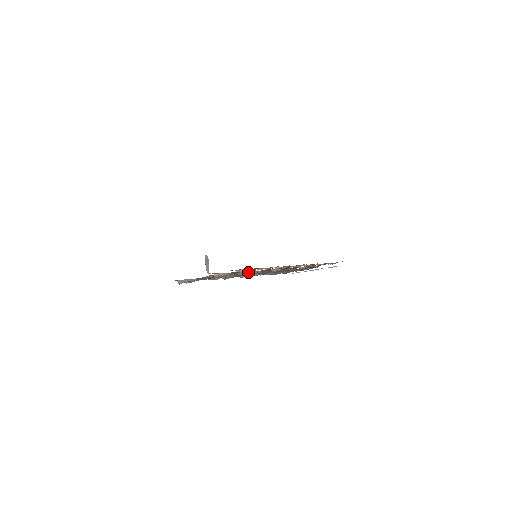
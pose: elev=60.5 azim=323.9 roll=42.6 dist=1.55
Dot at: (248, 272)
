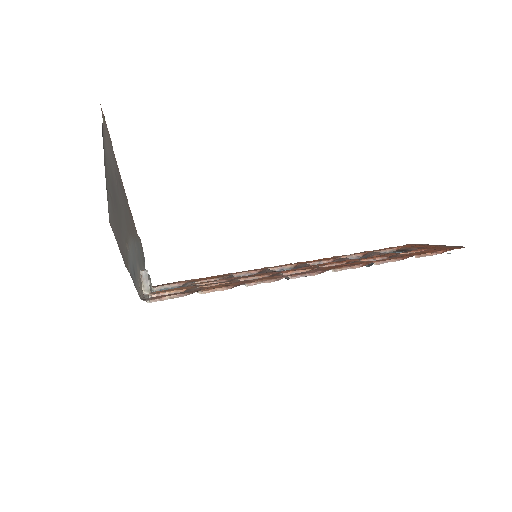
Dot at: occluded
